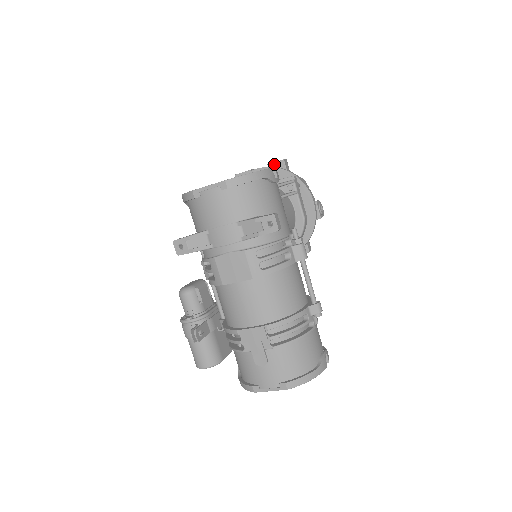
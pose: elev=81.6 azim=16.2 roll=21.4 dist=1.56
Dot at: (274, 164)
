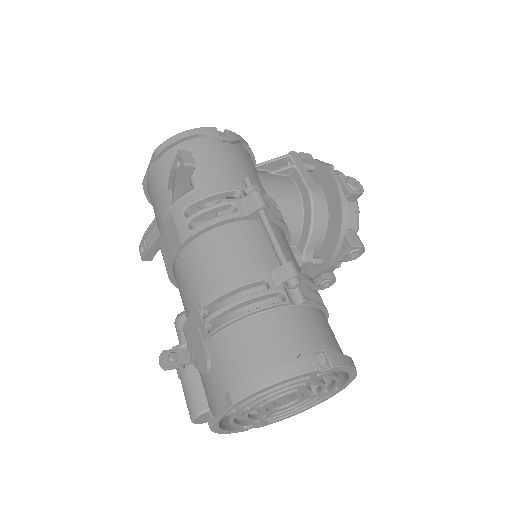
Dot at: occluded
